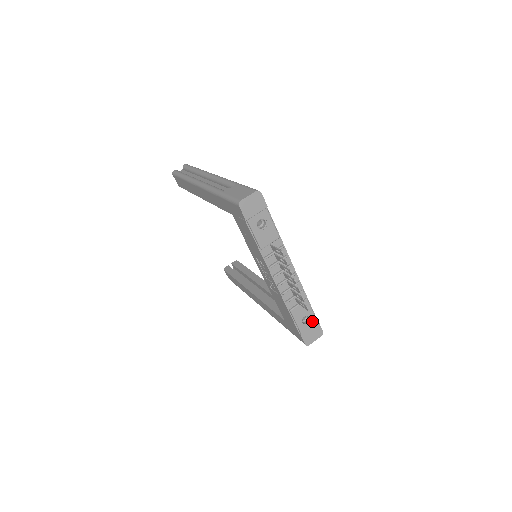
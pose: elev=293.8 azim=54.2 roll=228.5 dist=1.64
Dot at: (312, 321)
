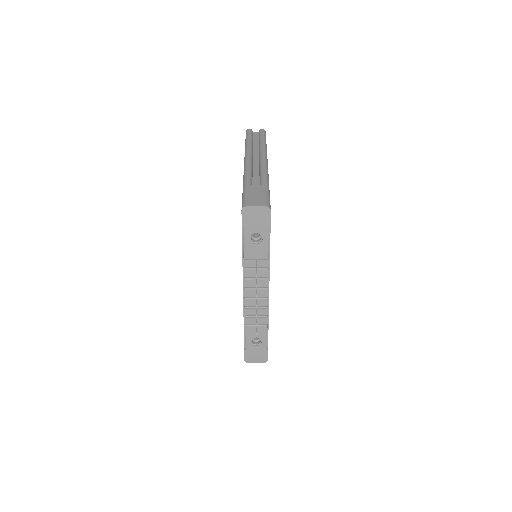
Dot at: (262, 346)
